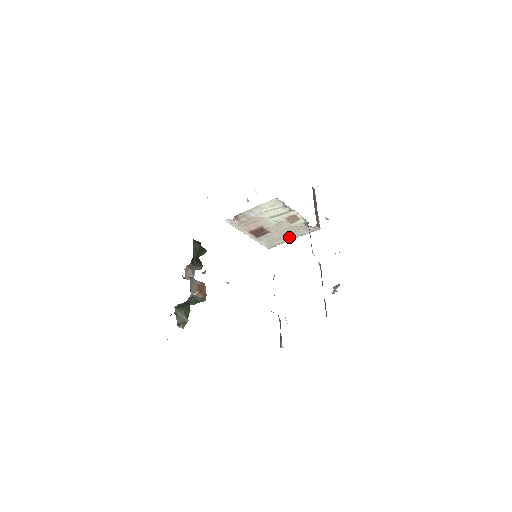
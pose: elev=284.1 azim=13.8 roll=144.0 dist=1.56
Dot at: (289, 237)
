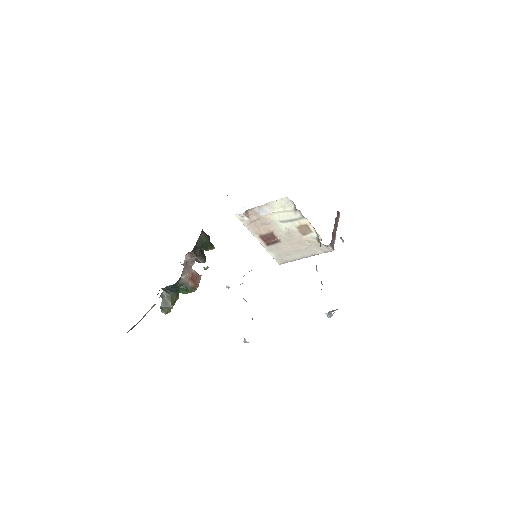
Dot at: (301, 254)
